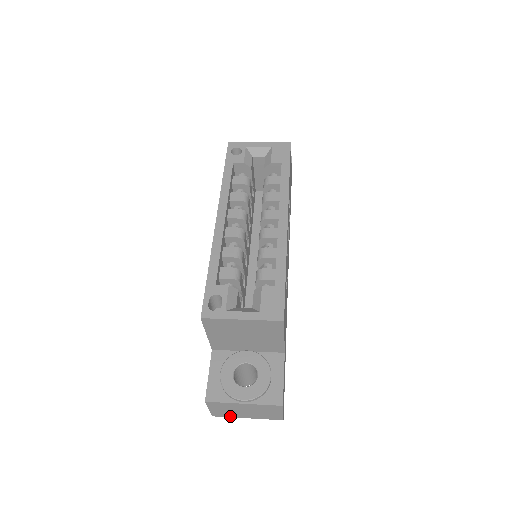
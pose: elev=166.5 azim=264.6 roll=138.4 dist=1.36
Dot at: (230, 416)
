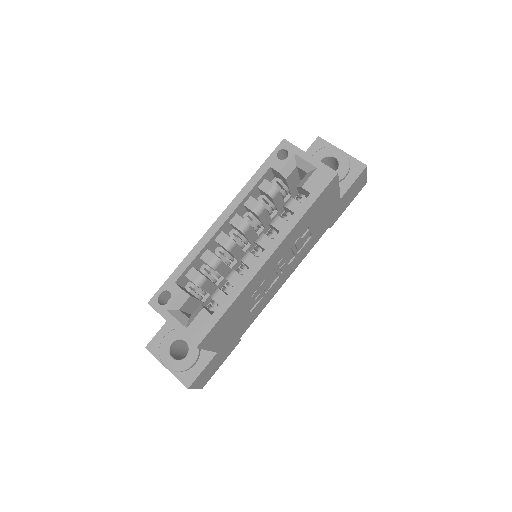
Dot at: occluded
